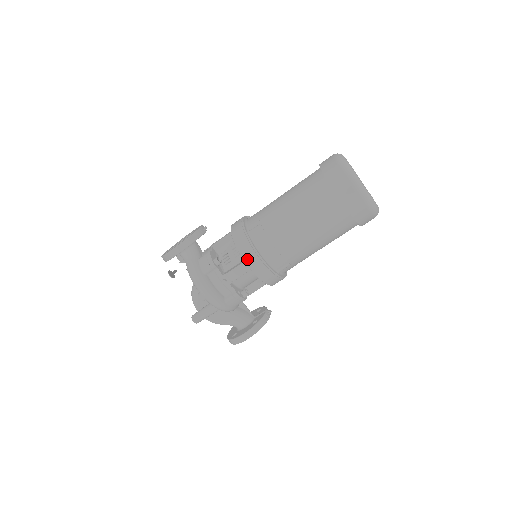
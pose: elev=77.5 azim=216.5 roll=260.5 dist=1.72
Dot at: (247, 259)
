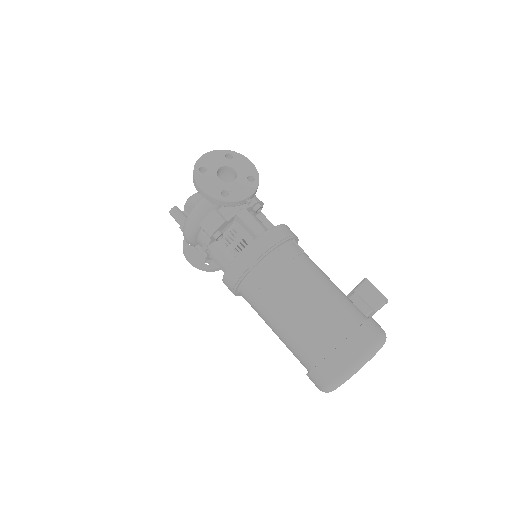
Dot at: (227, 276)
